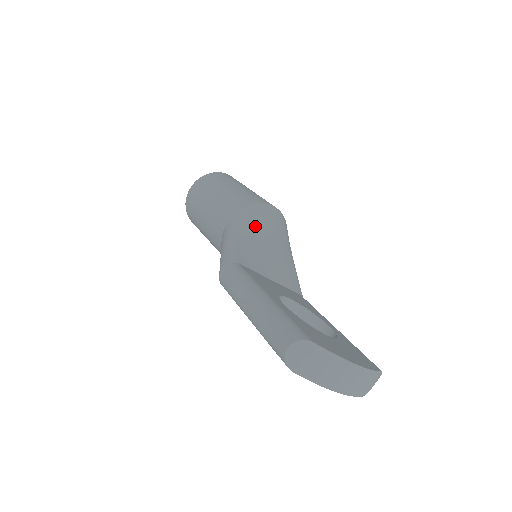
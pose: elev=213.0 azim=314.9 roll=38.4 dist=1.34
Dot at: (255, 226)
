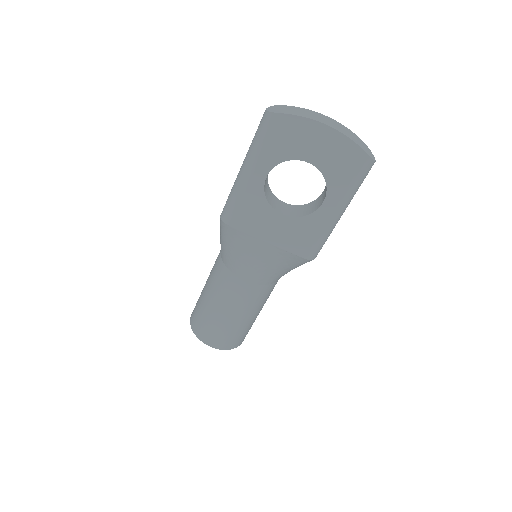
Dot at: occluded
